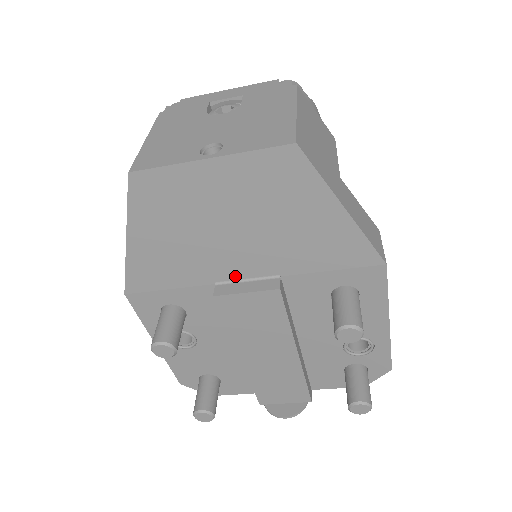
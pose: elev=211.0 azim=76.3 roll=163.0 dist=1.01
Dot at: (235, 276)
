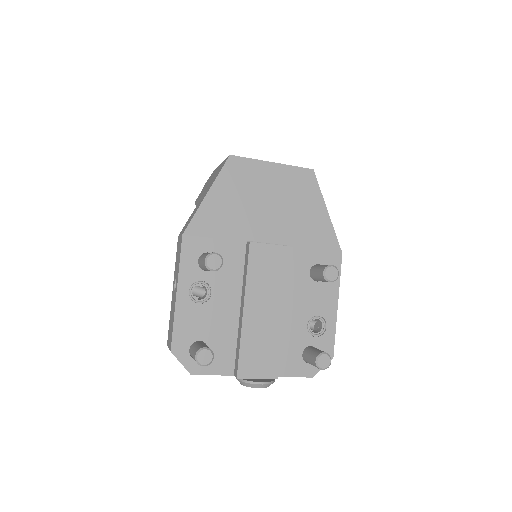
Dot at: (261, 239)
